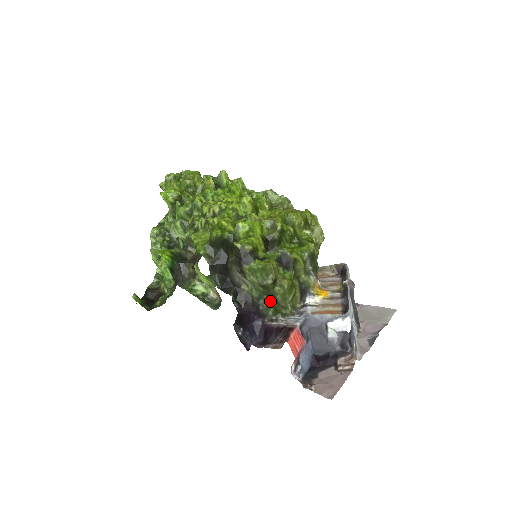
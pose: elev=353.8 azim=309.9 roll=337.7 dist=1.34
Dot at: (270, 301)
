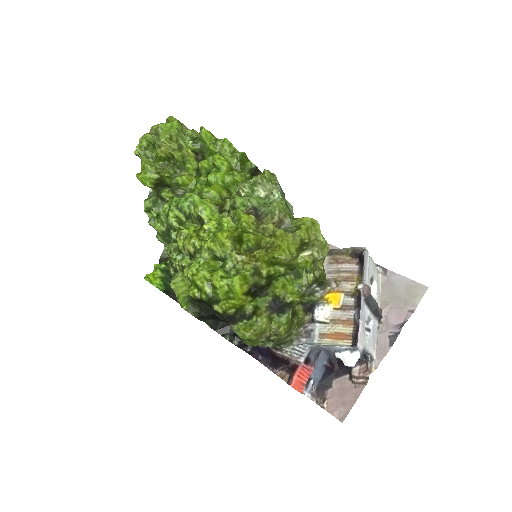
Dot at: (268, 344)
